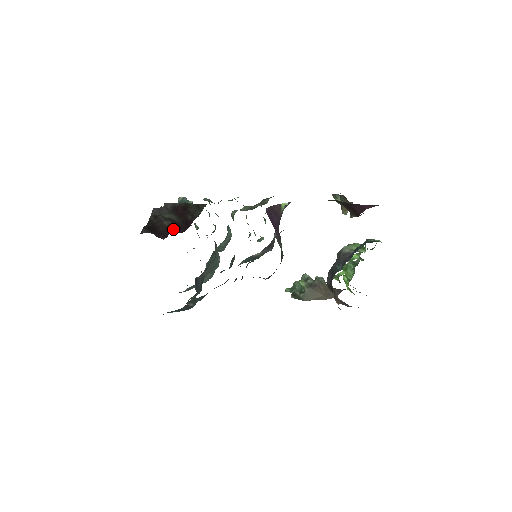
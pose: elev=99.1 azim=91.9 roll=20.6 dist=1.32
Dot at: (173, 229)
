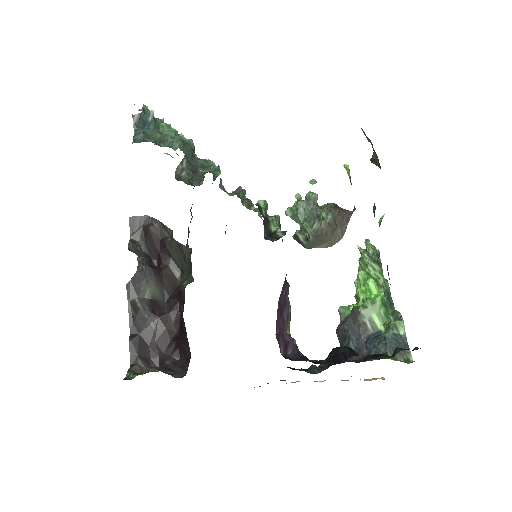
Dot at: (165, 342)
